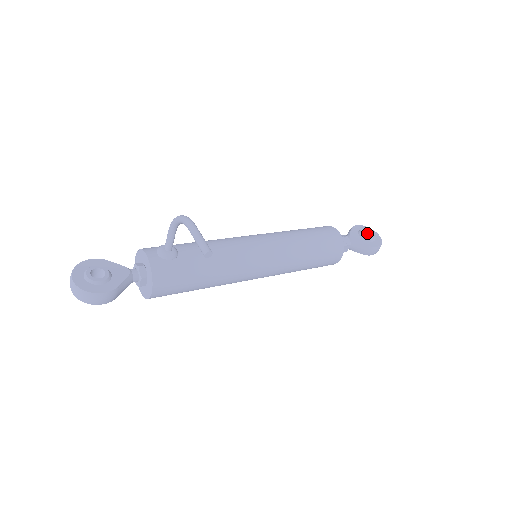
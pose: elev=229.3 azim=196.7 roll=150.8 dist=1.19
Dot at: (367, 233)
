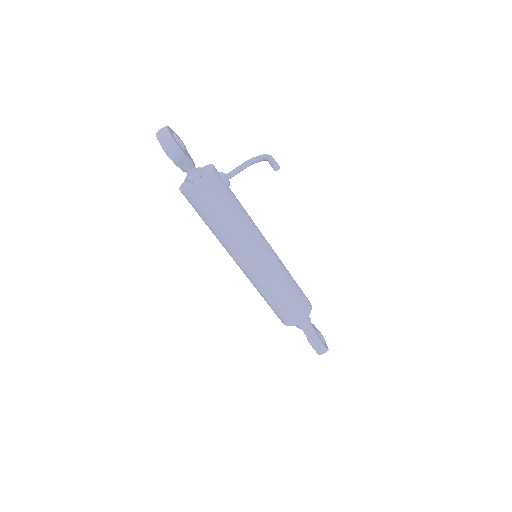
Dot at: occluded
